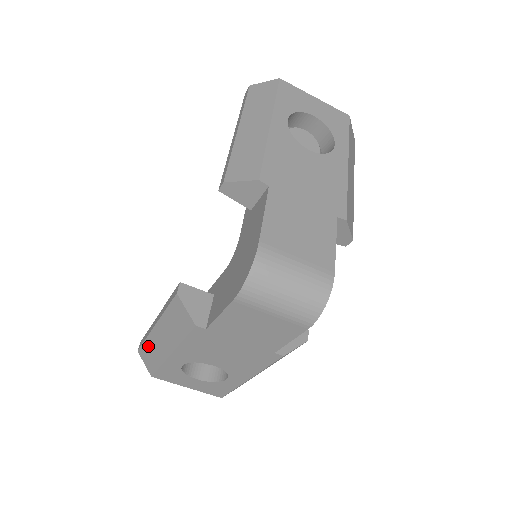
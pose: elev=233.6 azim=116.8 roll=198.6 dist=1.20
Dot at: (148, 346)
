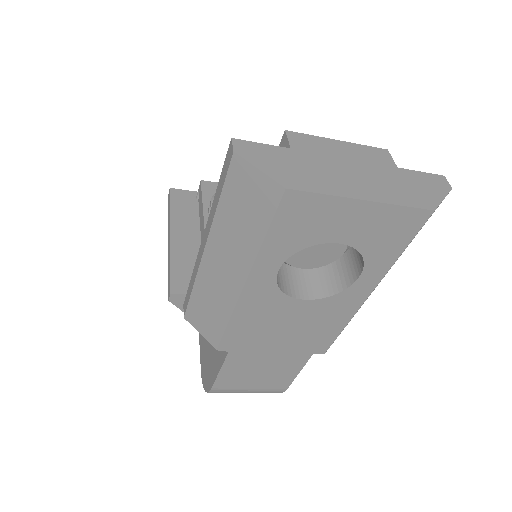
Dot at: occluded
